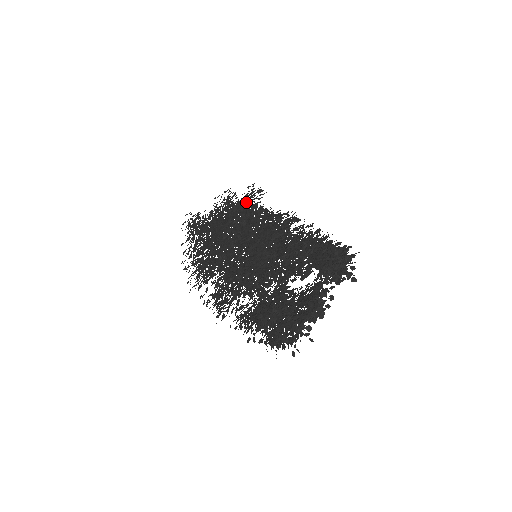
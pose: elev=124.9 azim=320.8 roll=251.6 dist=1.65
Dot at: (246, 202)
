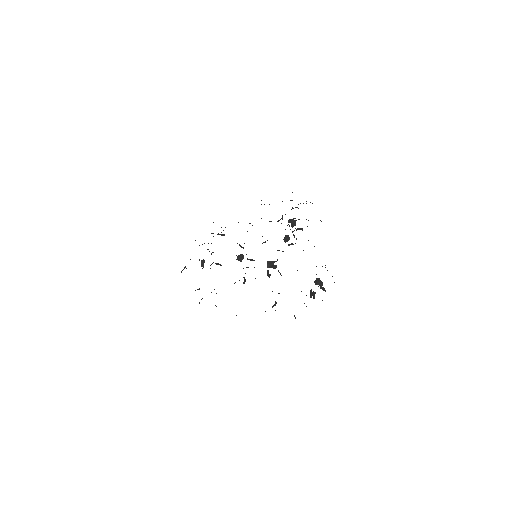
Dot at: occluded
